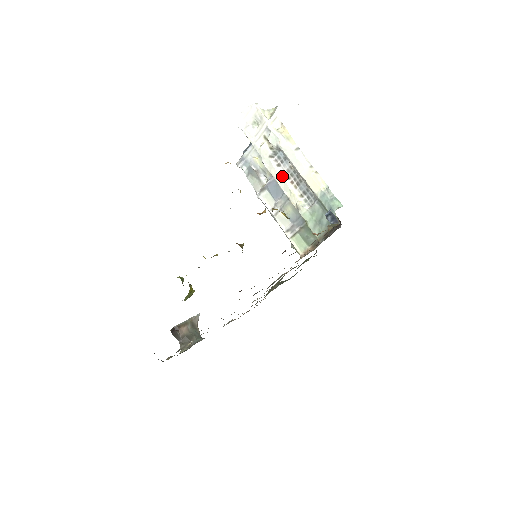
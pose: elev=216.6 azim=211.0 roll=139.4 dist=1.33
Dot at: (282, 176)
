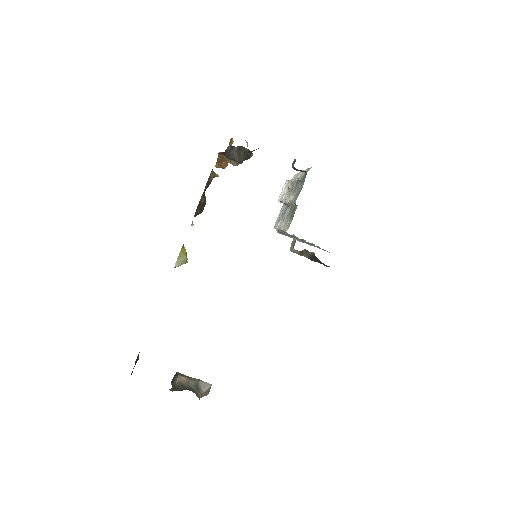
Dot at: (289, 197)
